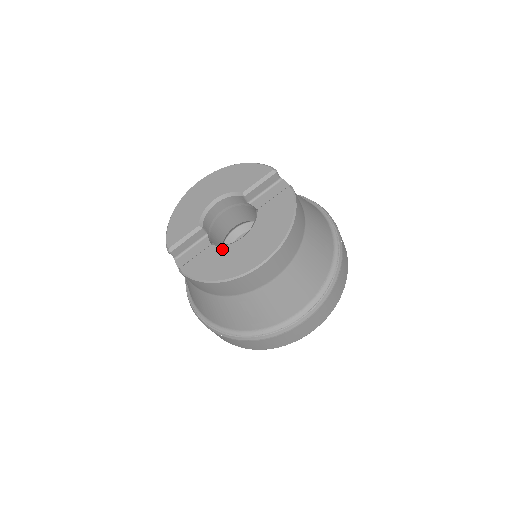
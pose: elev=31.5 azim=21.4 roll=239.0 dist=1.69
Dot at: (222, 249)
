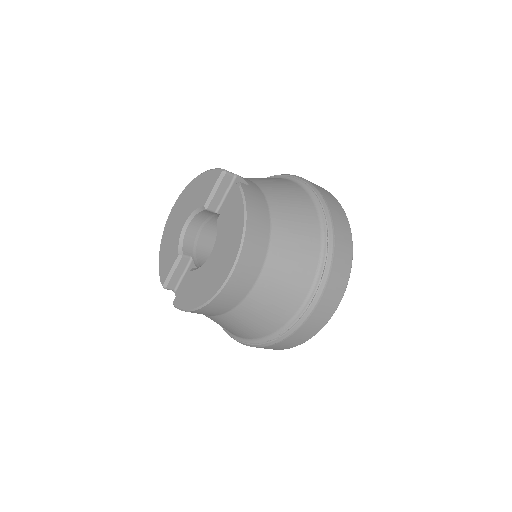
Dot at: (198, 272)
